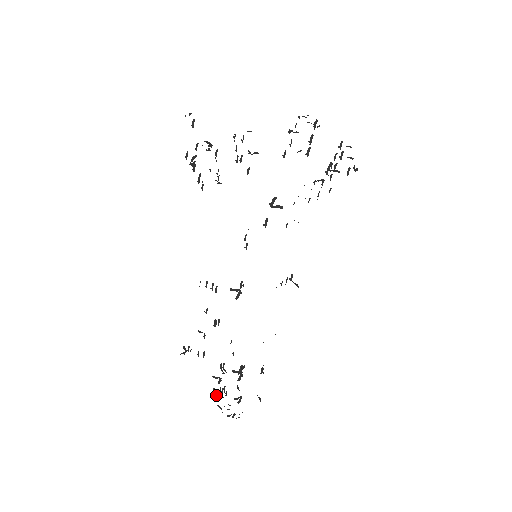
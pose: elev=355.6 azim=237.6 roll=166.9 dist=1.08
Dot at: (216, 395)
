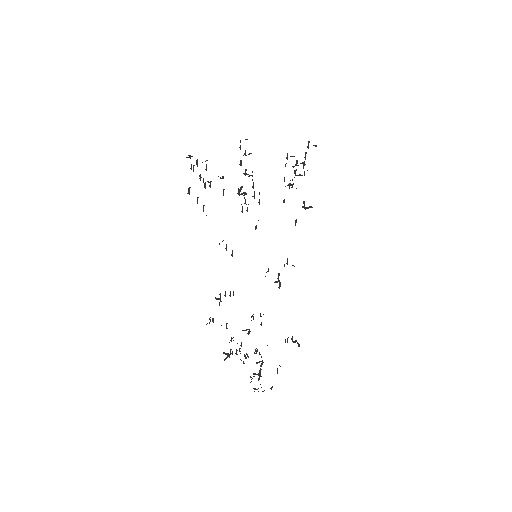
Dot at: occluded
